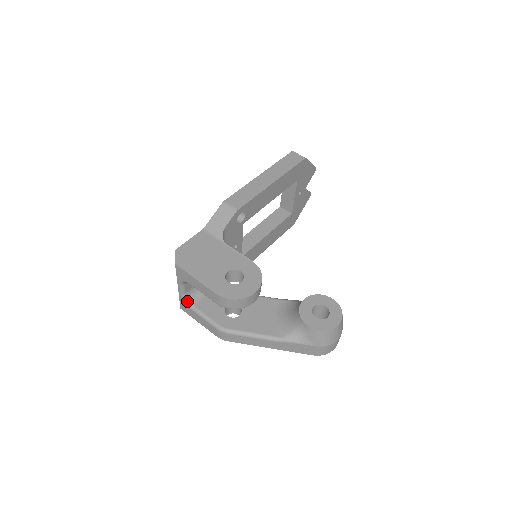
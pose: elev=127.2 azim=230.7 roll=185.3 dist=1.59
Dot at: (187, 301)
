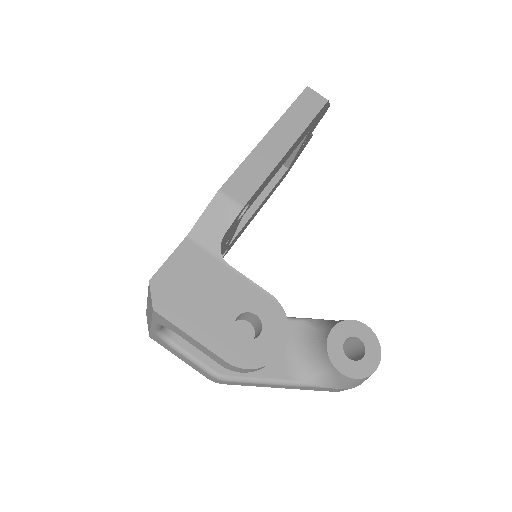
Dot at: (163, 337)
